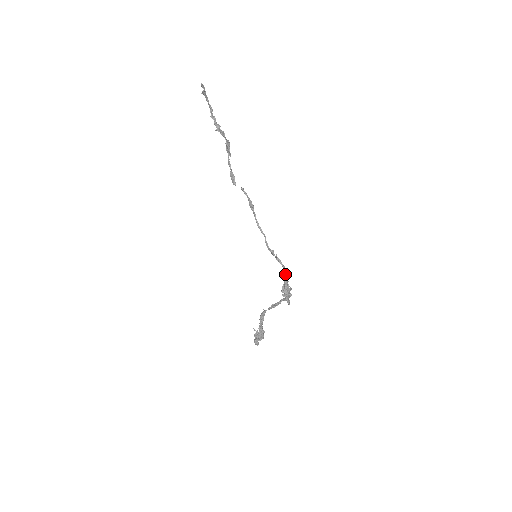
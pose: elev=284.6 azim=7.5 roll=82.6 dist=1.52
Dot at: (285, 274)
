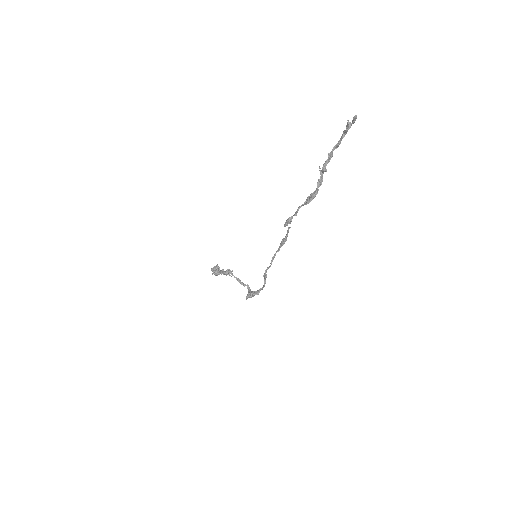
Dot at: (261, 289)
